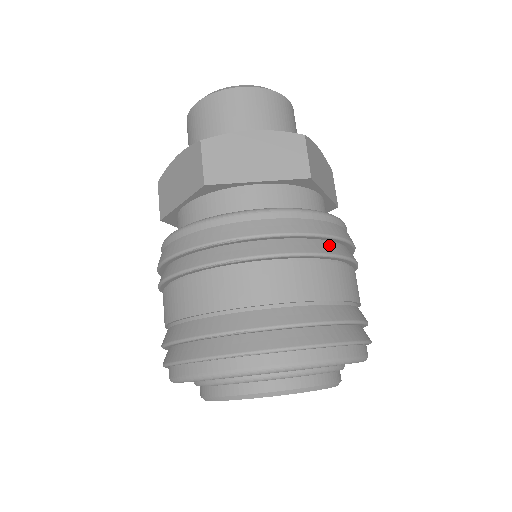
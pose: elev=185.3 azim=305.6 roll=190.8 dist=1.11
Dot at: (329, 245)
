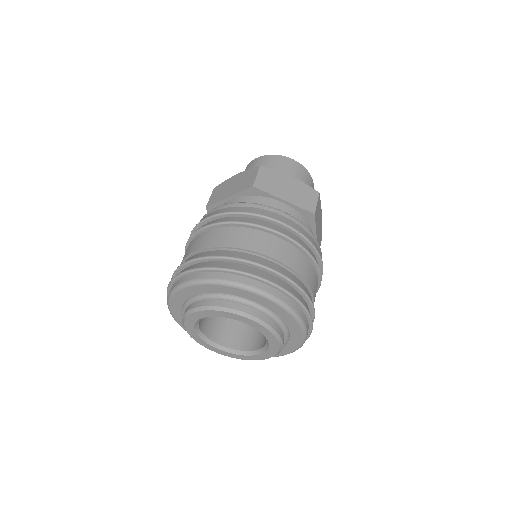
Dot at: (248, 219)
